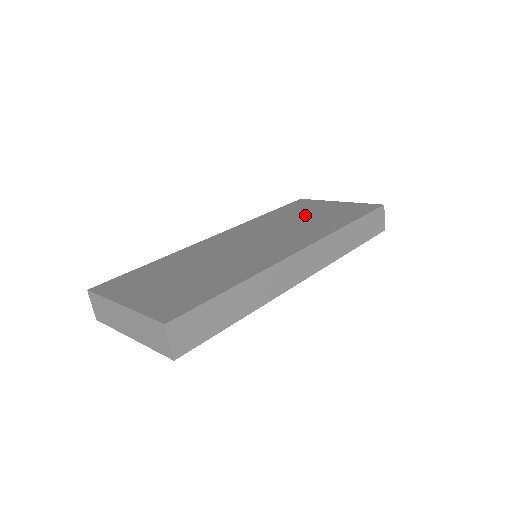
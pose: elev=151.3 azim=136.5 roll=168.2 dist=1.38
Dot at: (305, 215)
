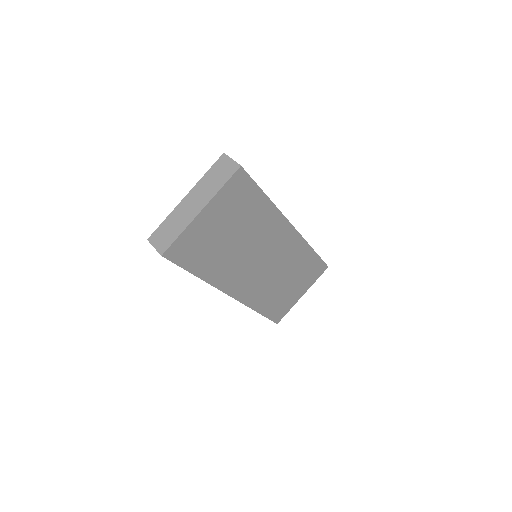
Dot at: occluded
